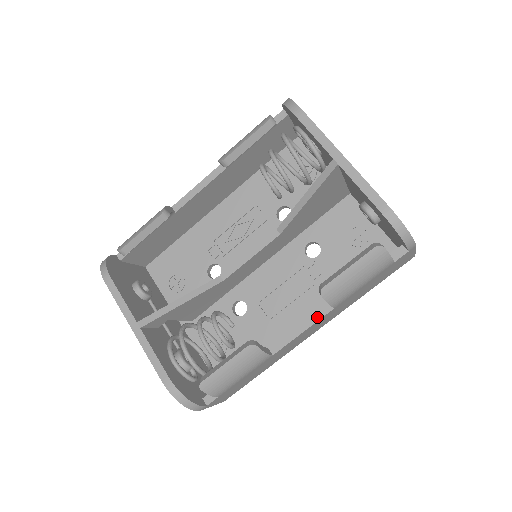
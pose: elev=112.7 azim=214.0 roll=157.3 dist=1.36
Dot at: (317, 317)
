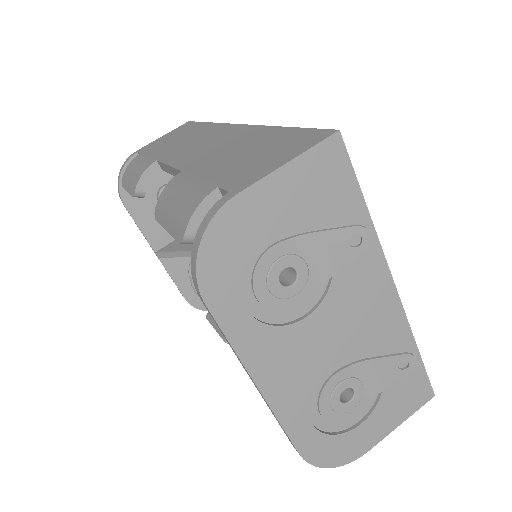
Dot at: occluded
